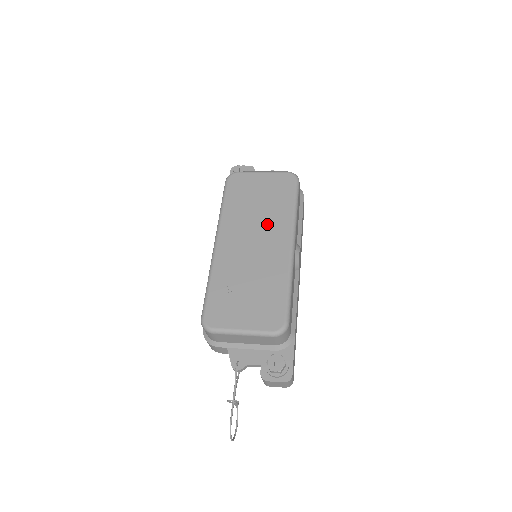
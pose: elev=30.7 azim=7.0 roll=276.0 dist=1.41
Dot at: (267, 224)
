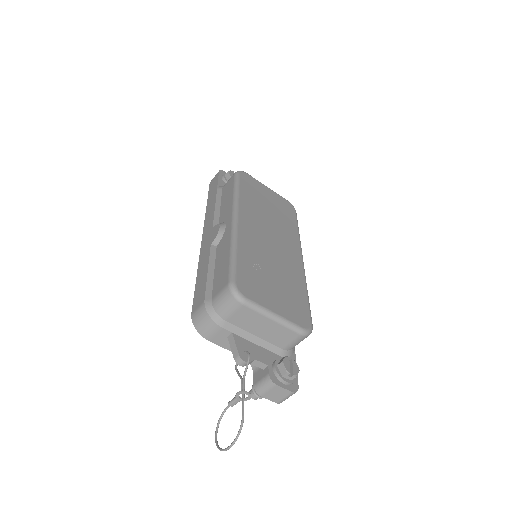
Dot at: (280, 230)
